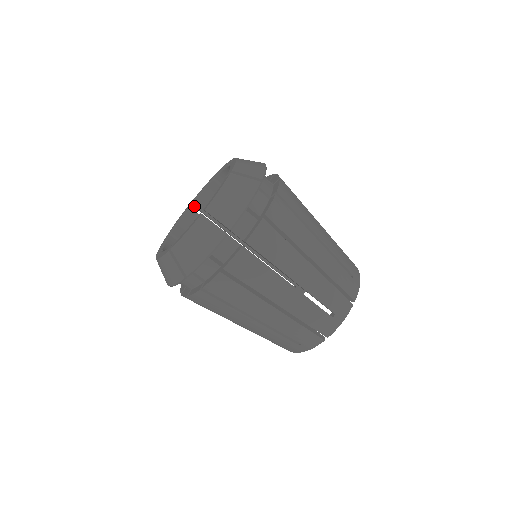
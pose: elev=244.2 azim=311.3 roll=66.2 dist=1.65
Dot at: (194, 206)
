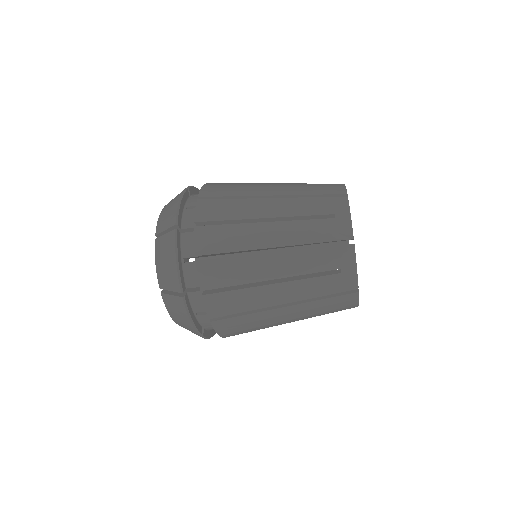
Dot at: occluded
